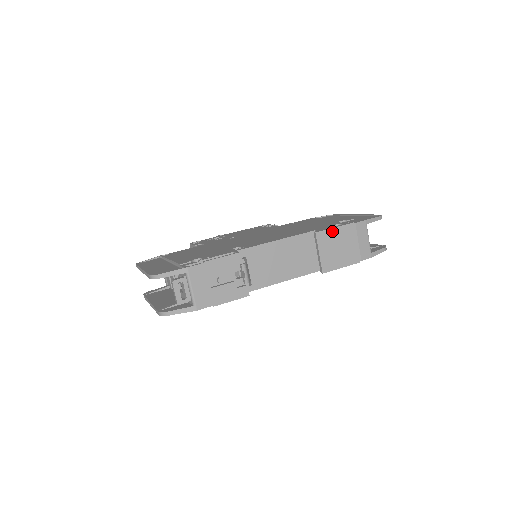
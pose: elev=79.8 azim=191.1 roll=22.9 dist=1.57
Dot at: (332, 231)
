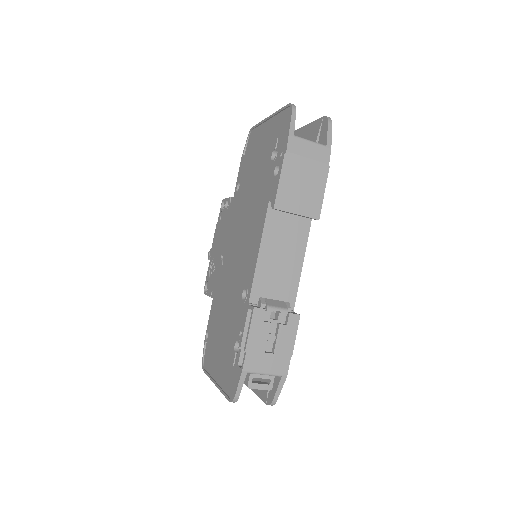
Dot at: (281, 186)
